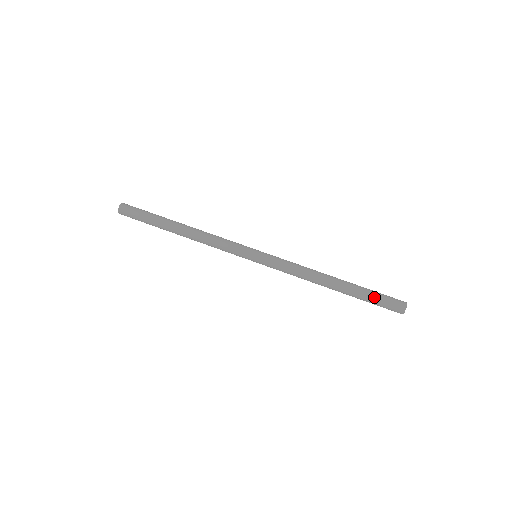
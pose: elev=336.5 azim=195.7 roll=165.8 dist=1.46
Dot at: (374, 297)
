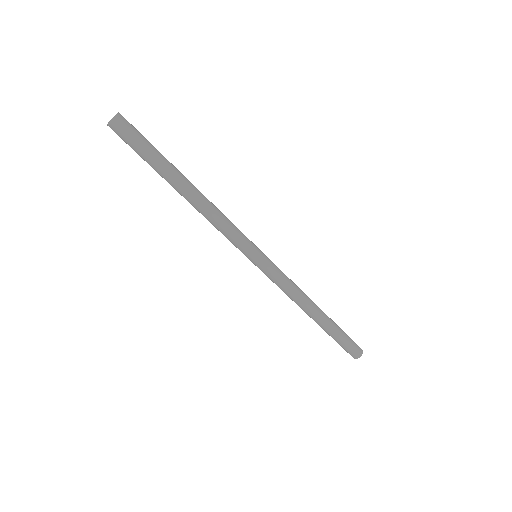
Dot at: (344, 336)
